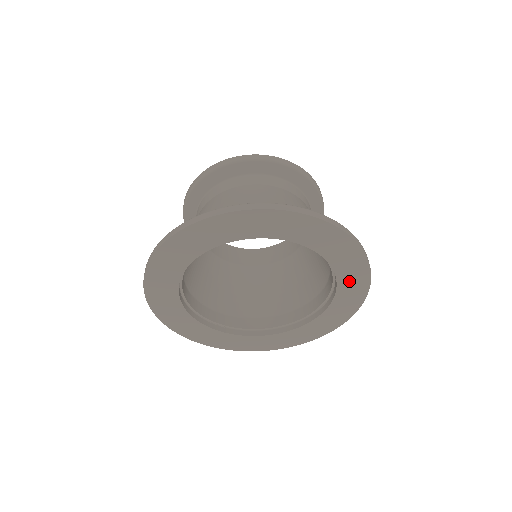
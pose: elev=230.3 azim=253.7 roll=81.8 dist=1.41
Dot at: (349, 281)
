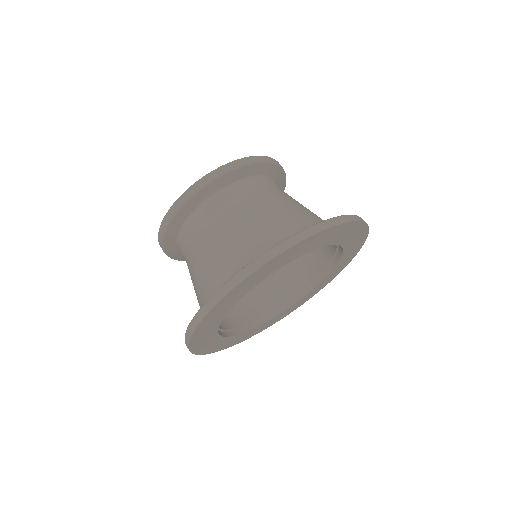
Dot at: (351, 239)
